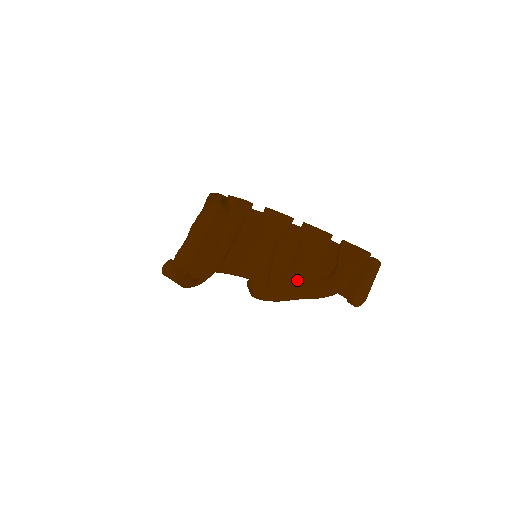
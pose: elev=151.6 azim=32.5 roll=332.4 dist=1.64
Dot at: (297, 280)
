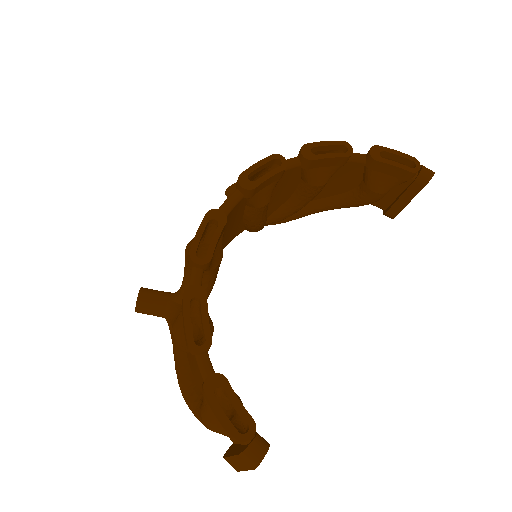
Dot at: occluded
